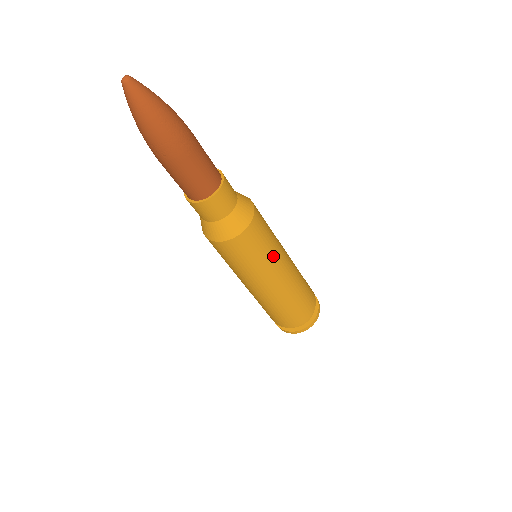
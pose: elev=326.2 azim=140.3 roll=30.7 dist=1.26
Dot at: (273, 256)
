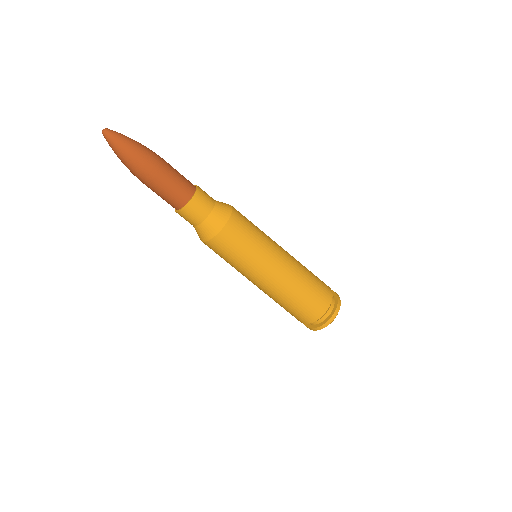
Dot at: (250, 263)
